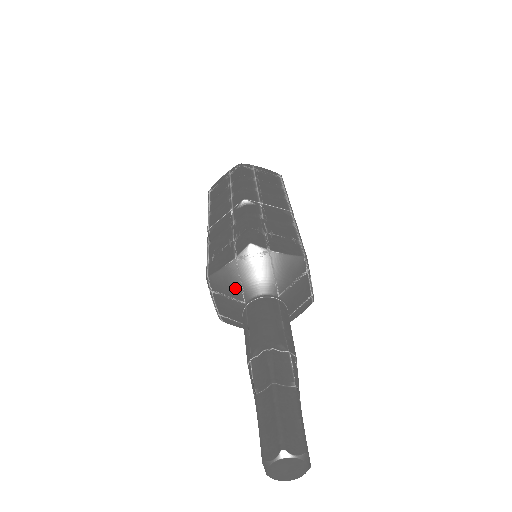
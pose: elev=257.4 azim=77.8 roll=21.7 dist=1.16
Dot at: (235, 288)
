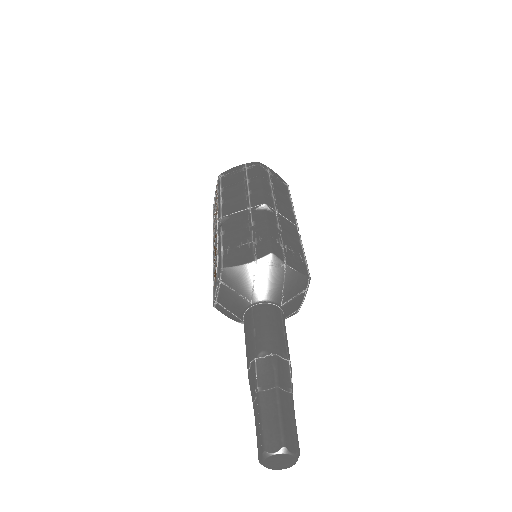
Dot at: (246, 287)
